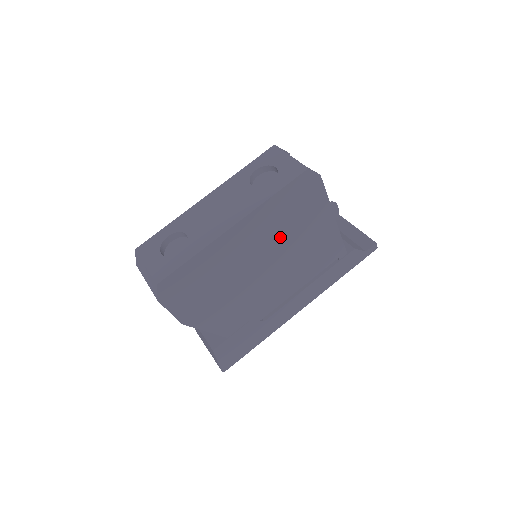
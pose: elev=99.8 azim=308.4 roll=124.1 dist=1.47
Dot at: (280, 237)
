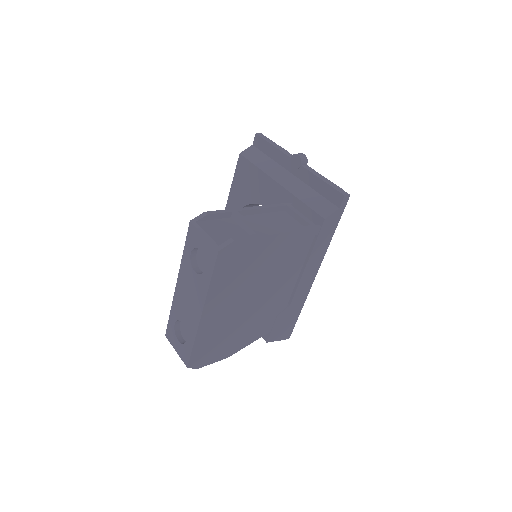
Dot at: (245, 283)
